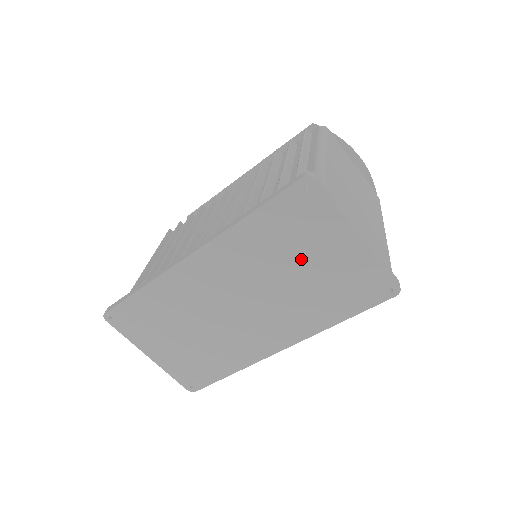
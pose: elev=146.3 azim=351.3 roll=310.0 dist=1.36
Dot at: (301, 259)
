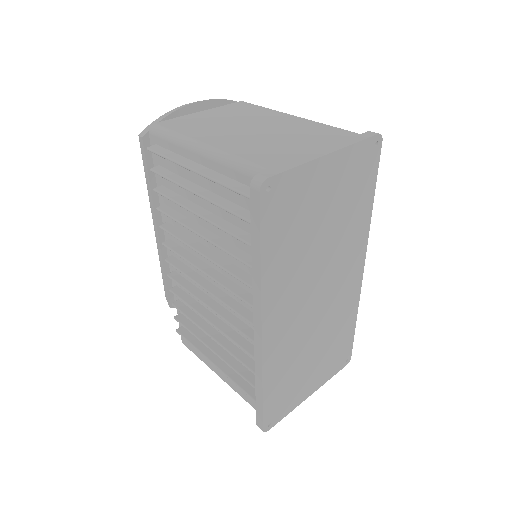
Dot at: (316, 222)
